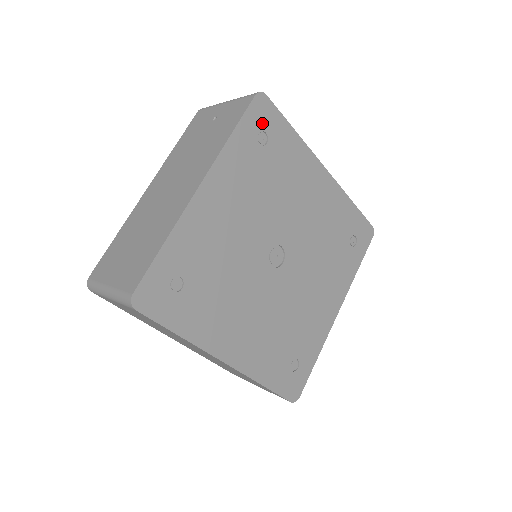
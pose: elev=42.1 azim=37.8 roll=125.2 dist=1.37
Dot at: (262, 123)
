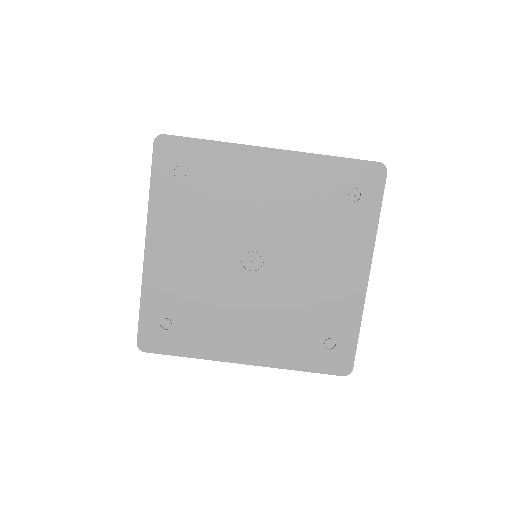
Dot at: (173, 160)
